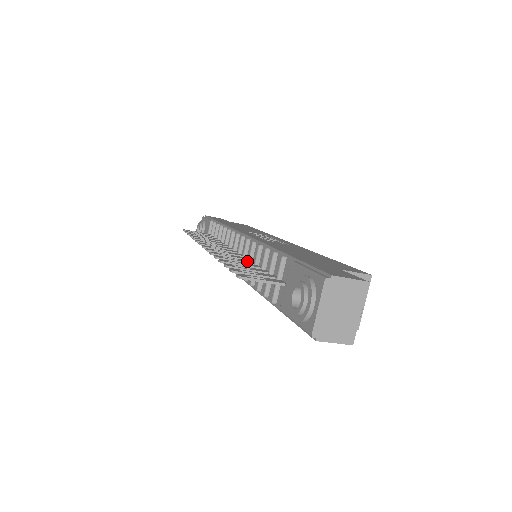
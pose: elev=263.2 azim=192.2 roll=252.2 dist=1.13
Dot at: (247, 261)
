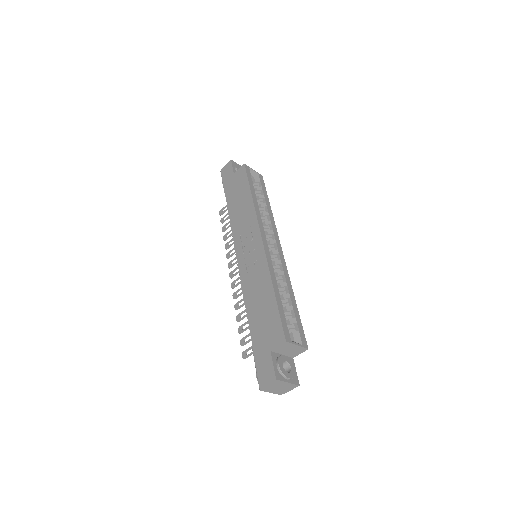
Dot at: occluded
